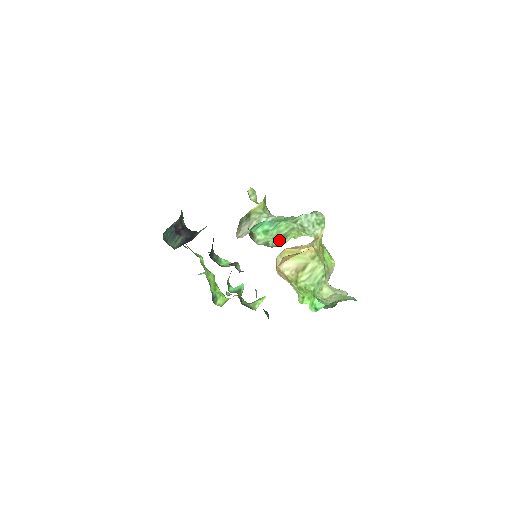
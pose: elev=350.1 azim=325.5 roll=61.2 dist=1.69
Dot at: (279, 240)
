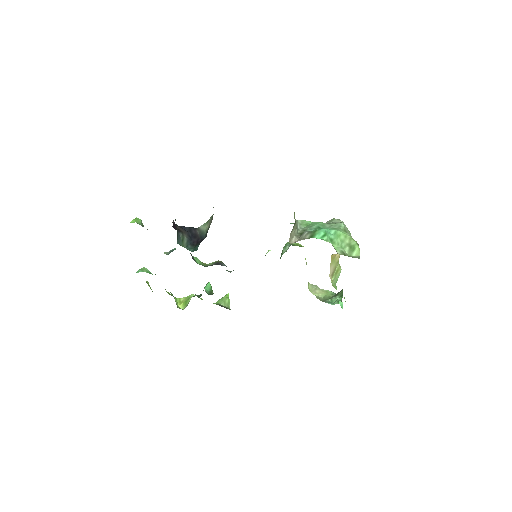
Dot at: (349, 250)
